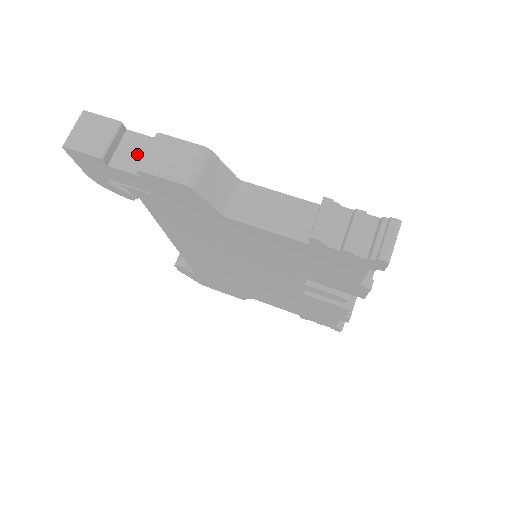
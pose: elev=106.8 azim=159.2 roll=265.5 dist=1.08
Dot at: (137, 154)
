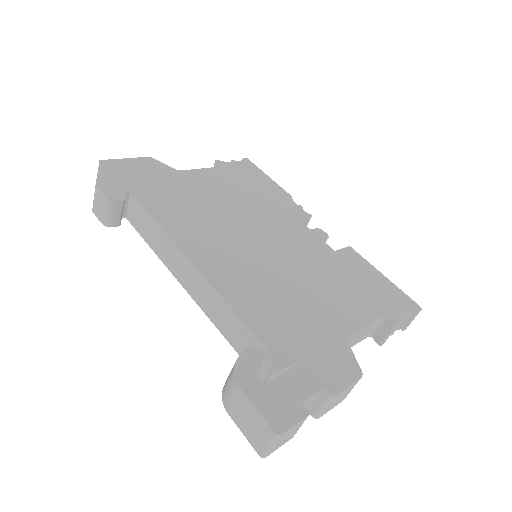
Dot at: (308, 406)
